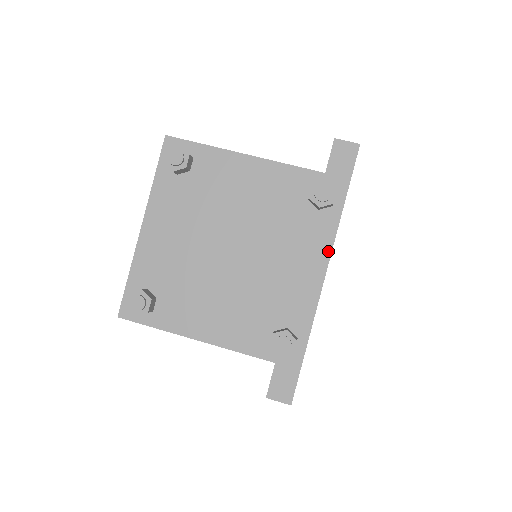
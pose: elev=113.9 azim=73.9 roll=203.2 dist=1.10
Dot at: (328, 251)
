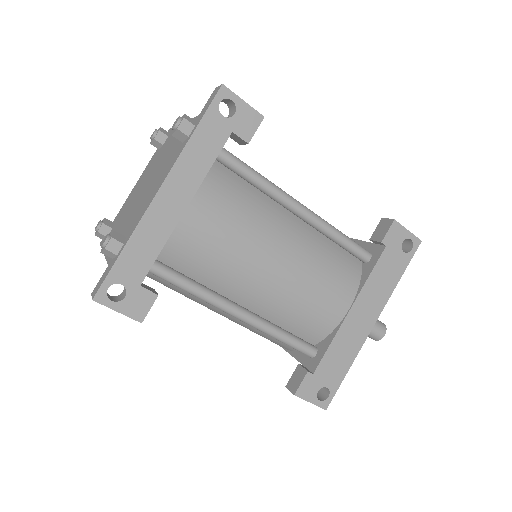
Dot at: (169, 172)
